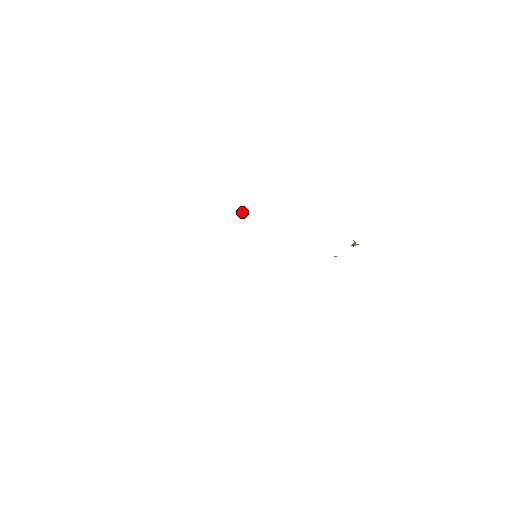
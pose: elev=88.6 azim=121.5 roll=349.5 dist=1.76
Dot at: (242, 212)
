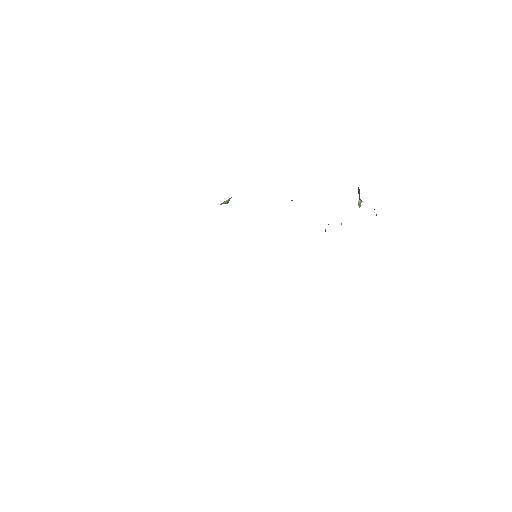
Dot at: (226, 201)
